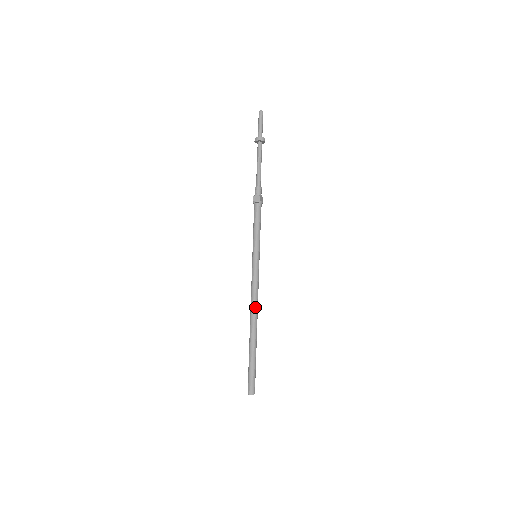
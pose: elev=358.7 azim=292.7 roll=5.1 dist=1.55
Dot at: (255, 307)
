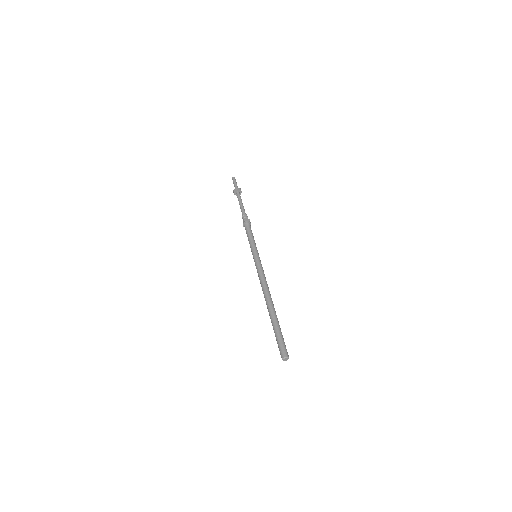
Dot at: (268, 288)
